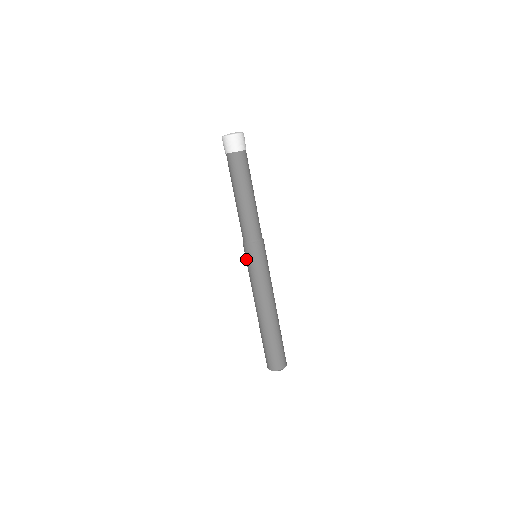
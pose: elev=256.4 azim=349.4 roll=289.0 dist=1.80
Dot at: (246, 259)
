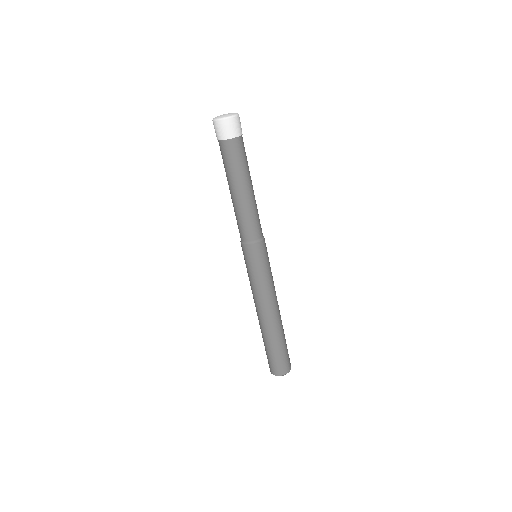
Dot at: occluded
